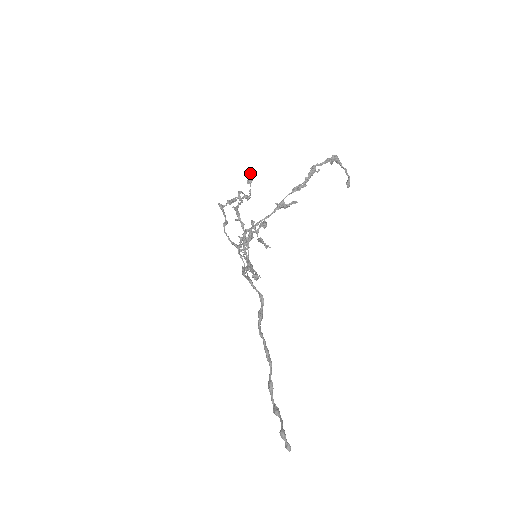
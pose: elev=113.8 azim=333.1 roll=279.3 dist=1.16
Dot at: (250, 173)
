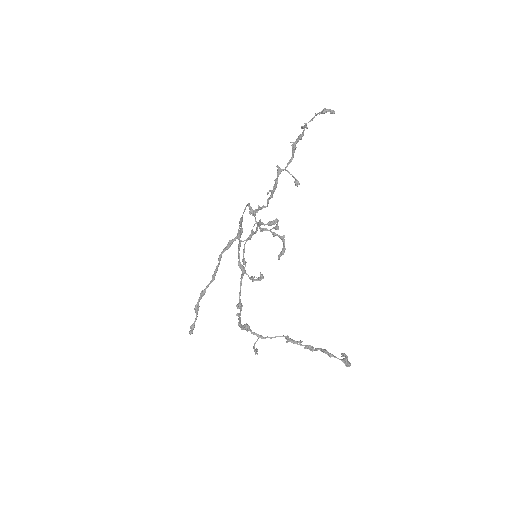
Dot at: (332, 113)
